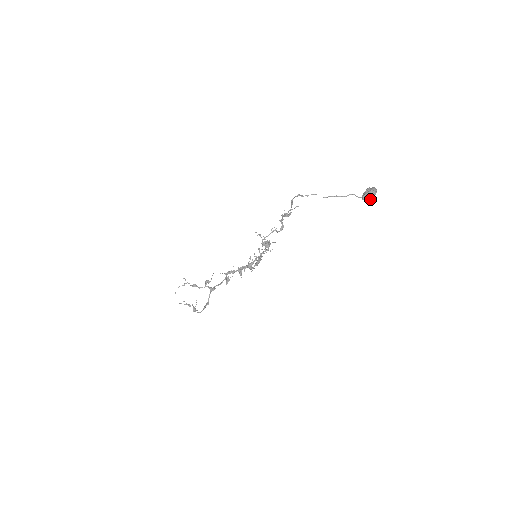
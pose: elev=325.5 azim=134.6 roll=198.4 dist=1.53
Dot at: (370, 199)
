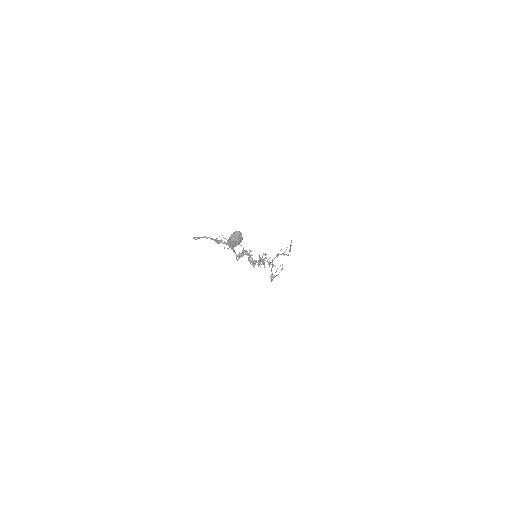
Dot at: (235, 245)
